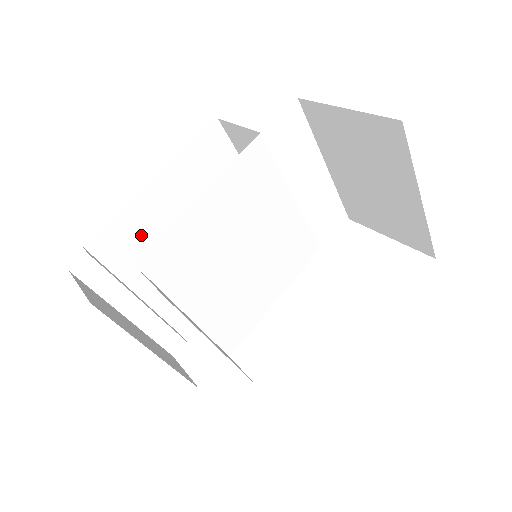
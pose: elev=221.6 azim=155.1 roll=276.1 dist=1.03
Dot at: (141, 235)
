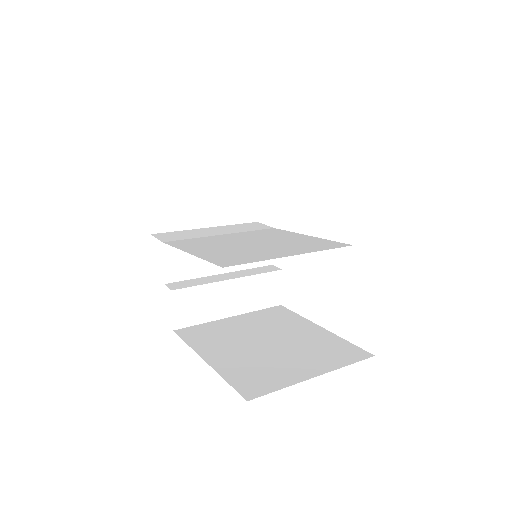
Dot at: occluded
